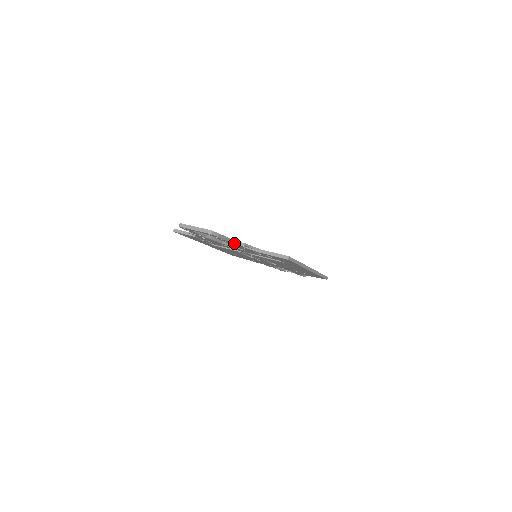
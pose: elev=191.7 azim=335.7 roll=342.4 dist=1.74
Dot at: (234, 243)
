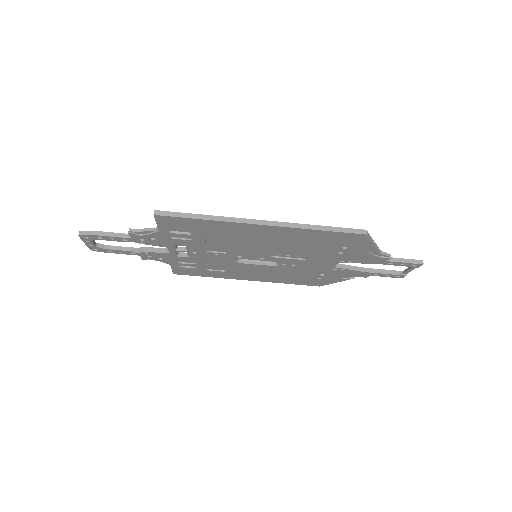
Dot at: (132, 237)
